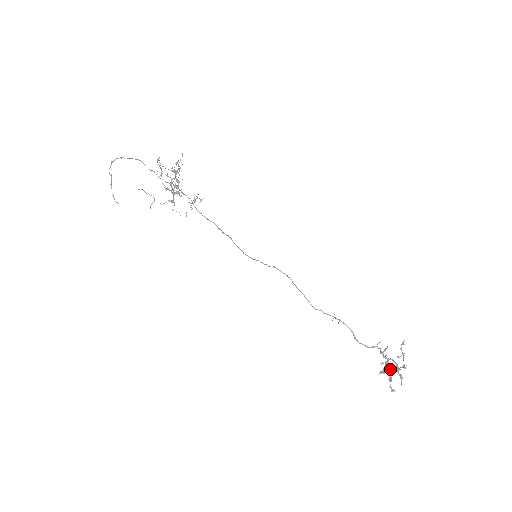
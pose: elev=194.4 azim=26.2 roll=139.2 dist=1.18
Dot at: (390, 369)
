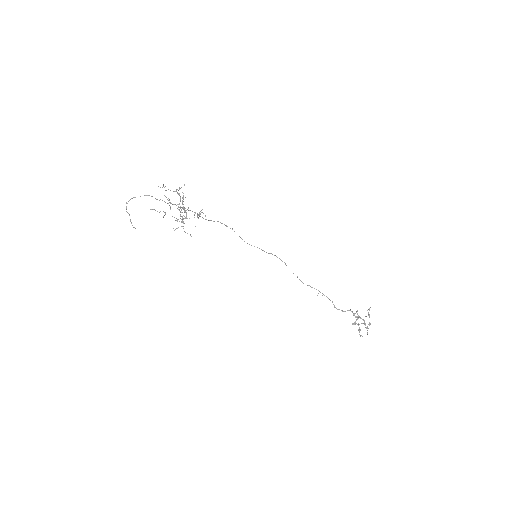
Dot at: (359, 324)
